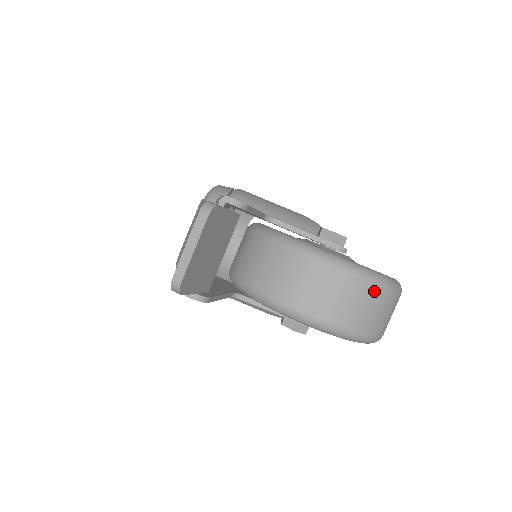
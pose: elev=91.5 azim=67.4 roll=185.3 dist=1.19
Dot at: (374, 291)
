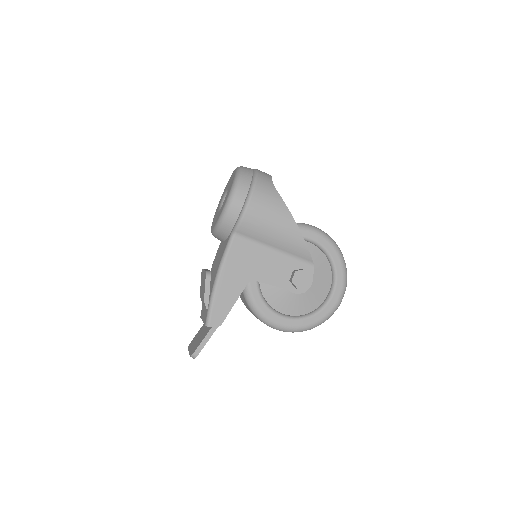
Dot at: occluded
